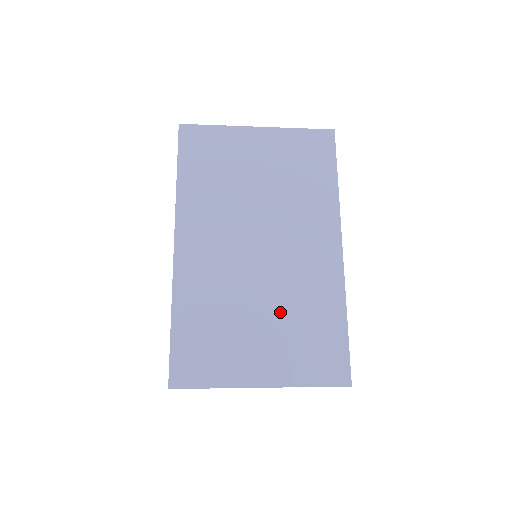
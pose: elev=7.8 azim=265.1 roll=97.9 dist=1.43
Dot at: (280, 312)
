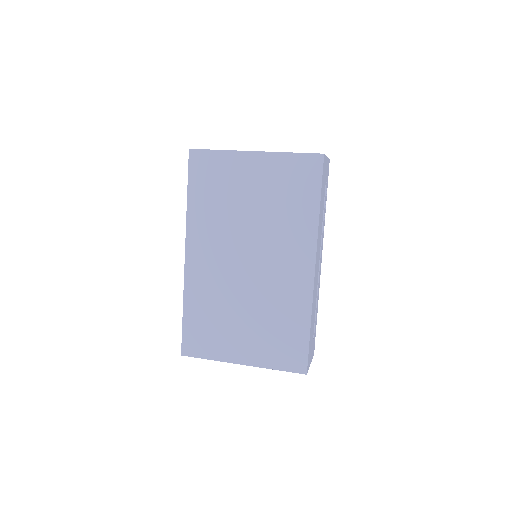
Dot at: (259, 314)
